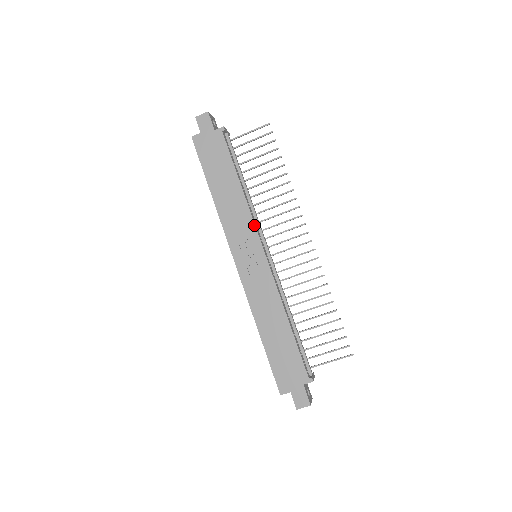
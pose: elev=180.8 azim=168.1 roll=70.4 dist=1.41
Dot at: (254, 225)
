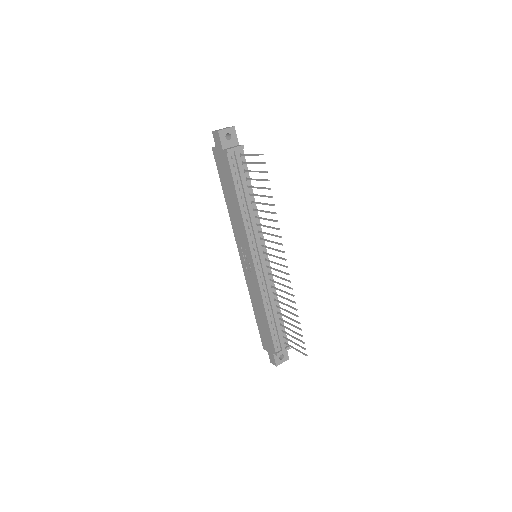
Dot at: (247, 239)
